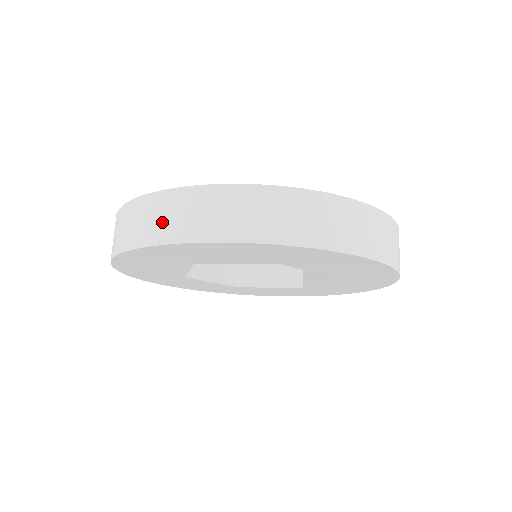
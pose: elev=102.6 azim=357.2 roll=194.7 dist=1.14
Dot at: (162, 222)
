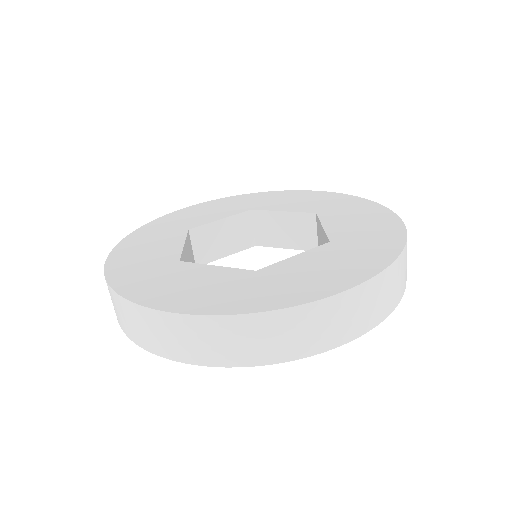
Dot at: (134, 328)
